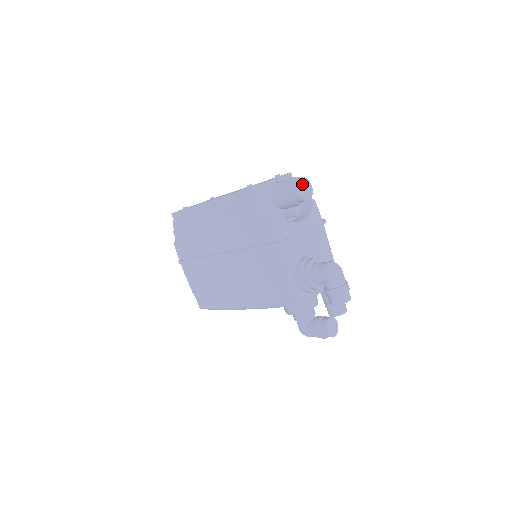
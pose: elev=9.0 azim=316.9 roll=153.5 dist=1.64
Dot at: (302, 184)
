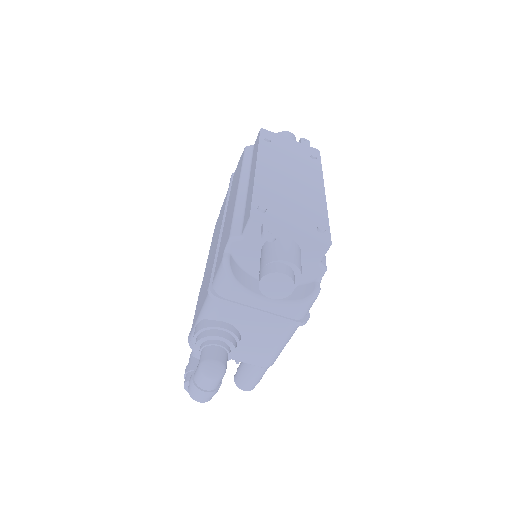
Dot at: (277, 279)
